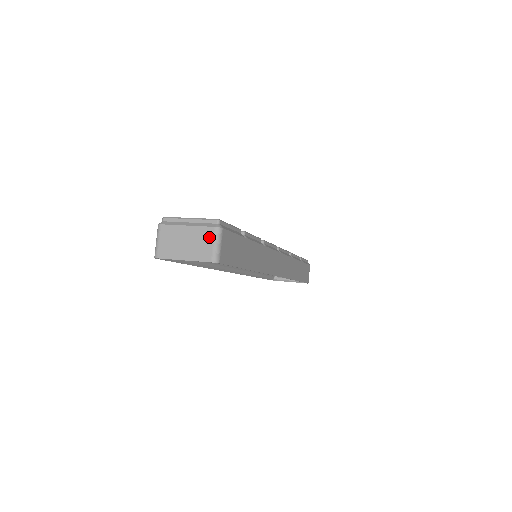
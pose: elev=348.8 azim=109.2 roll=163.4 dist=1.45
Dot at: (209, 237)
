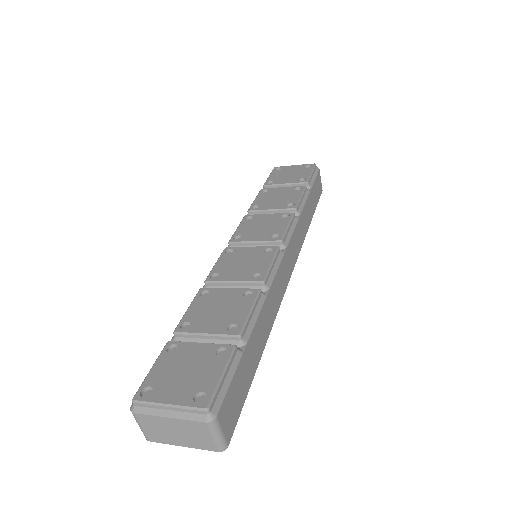
Dot at: (203, 431)
